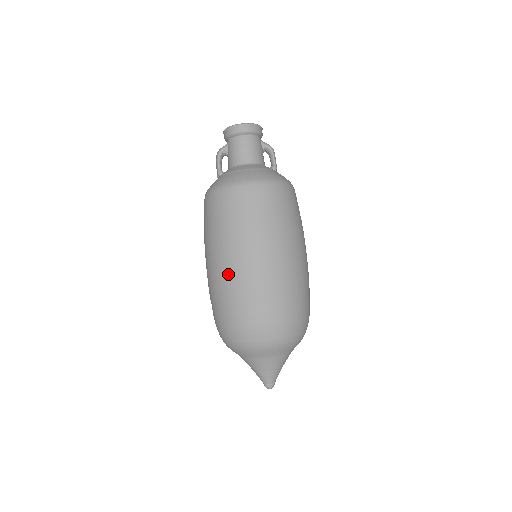
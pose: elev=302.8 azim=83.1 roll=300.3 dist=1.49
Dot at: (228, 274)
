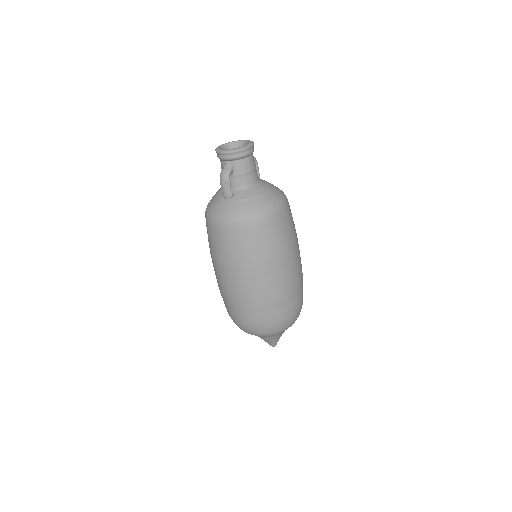
Dot at: (277, 286)
